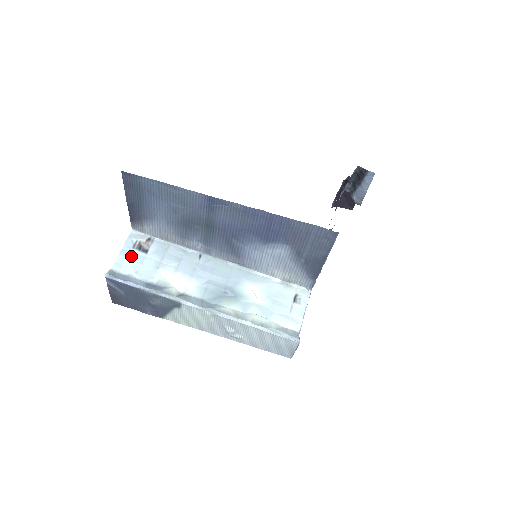
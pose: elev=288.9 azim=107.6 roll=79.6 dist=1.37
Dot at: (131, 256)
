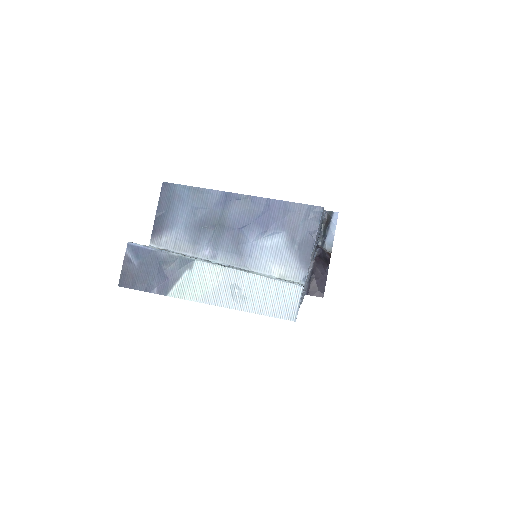
Dot at: occluded
